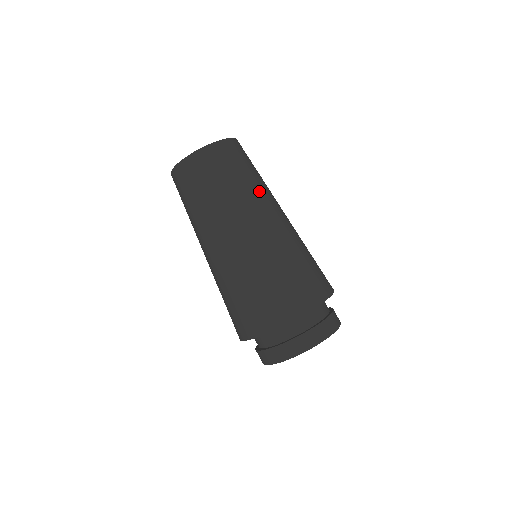
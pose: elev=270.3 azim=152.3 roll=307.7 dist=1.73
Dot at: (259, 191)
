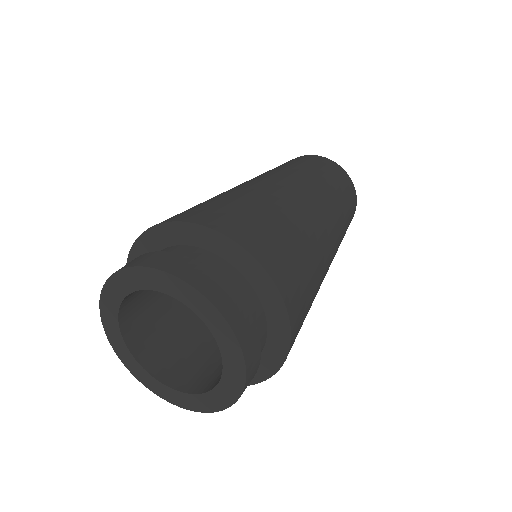
Dot at: (320, 186)
